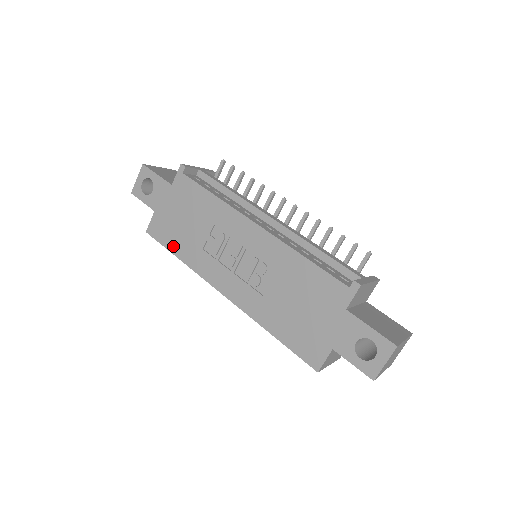
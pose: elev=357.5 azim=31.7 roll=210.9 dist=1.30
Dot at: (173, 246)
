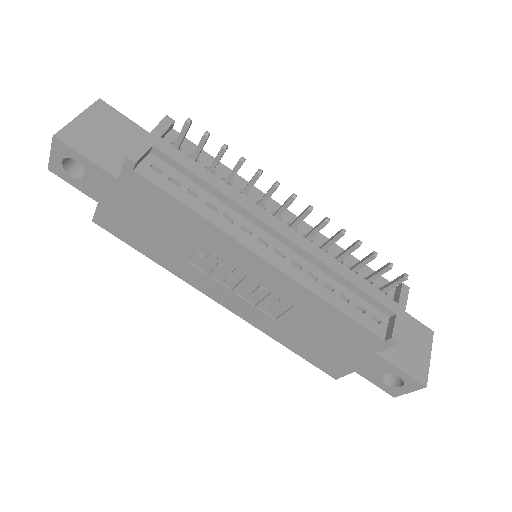
Dot at: (140, 247)
